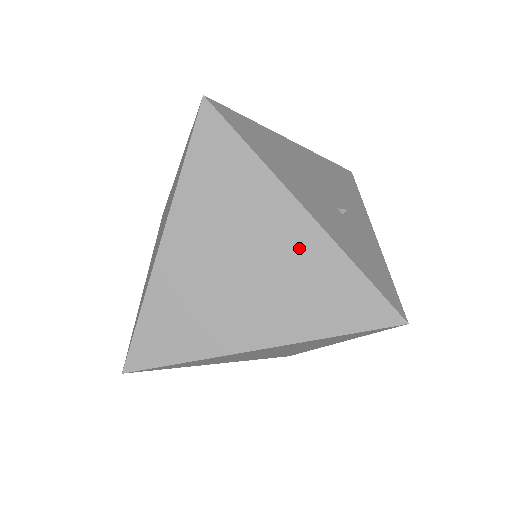
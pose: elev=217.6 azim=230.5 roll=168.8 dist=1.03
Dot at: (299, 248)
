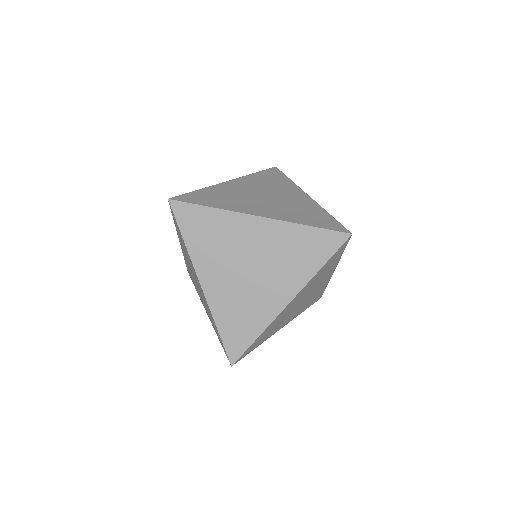
Dot at: (300, 201)
